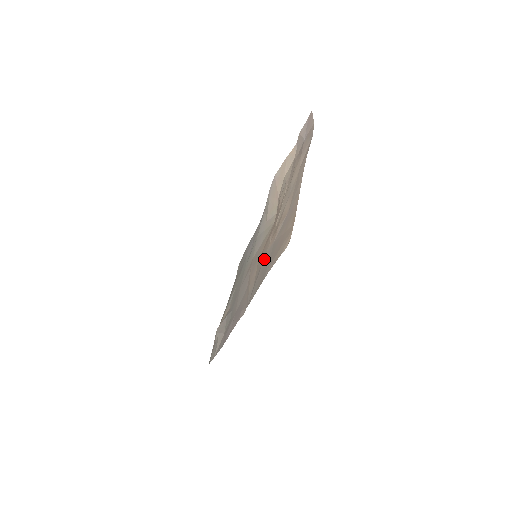
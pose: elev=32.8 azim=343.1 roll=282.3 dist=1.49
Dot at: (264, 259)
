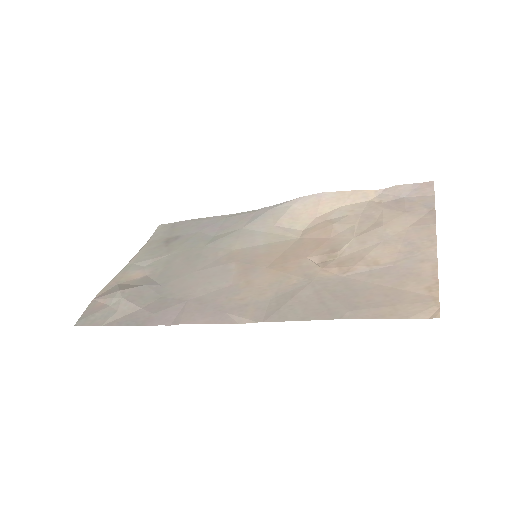
Dot at: (316, 284)
